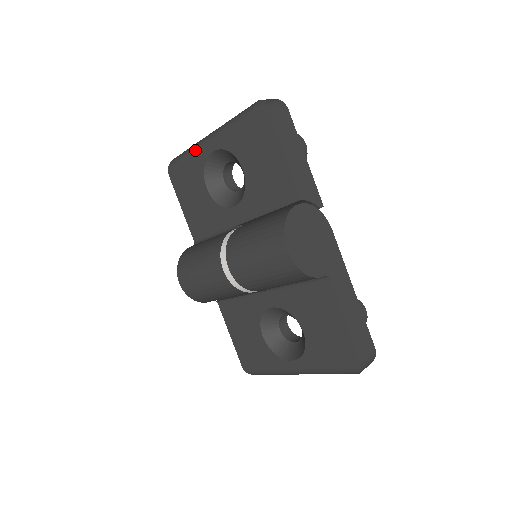
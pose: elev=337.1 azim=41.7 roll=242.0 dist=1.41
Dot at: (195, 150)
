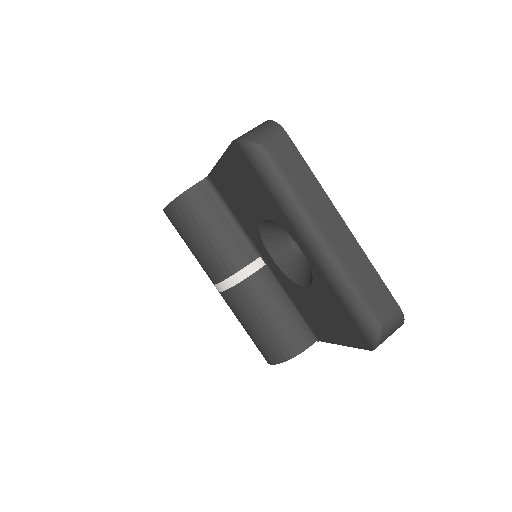
Dot at: (286, 214)
